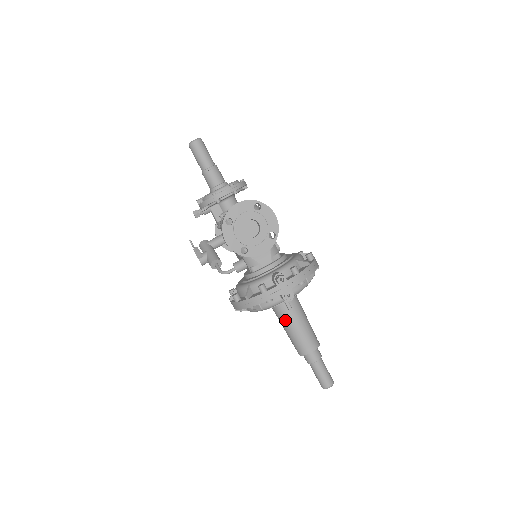
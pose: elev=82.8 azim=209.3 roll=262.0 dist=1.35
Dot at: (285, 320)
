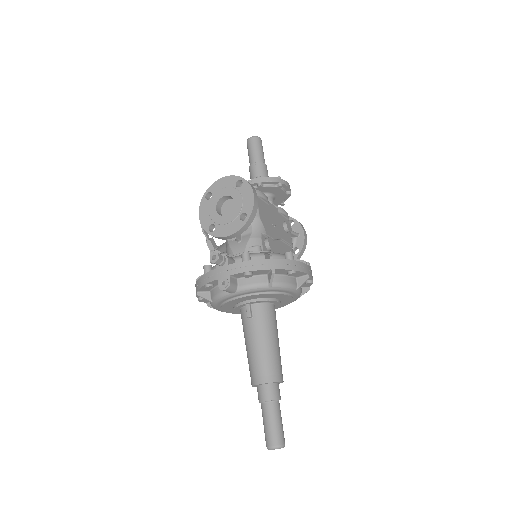
Dot at: (244, 331)
